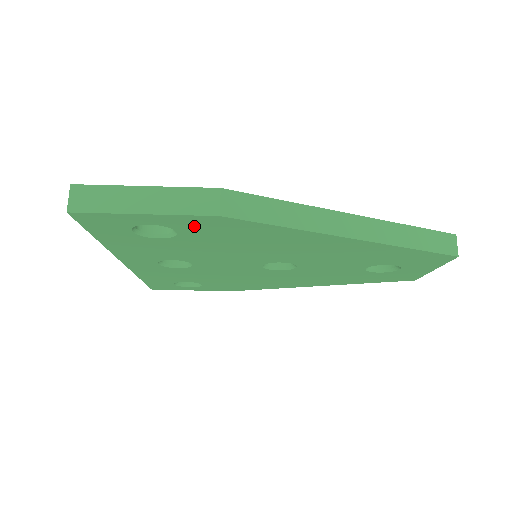
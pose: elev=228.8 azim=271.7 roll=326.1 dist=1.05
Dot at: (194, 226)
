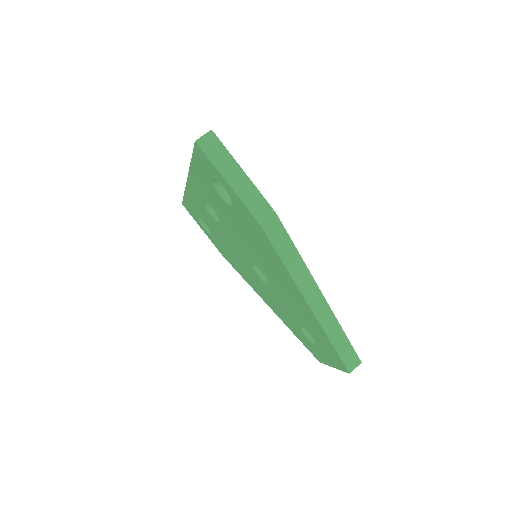
Dot at: (244, 214)
